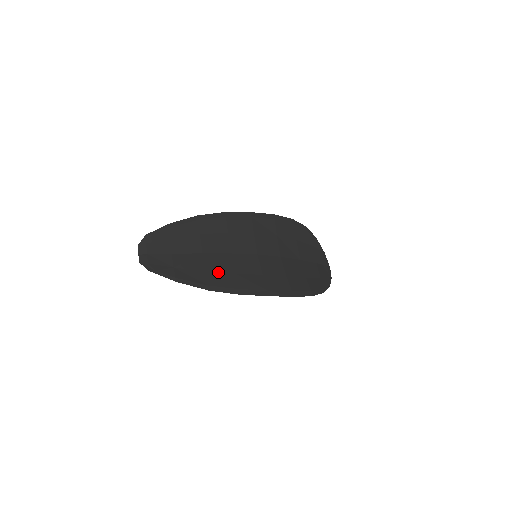
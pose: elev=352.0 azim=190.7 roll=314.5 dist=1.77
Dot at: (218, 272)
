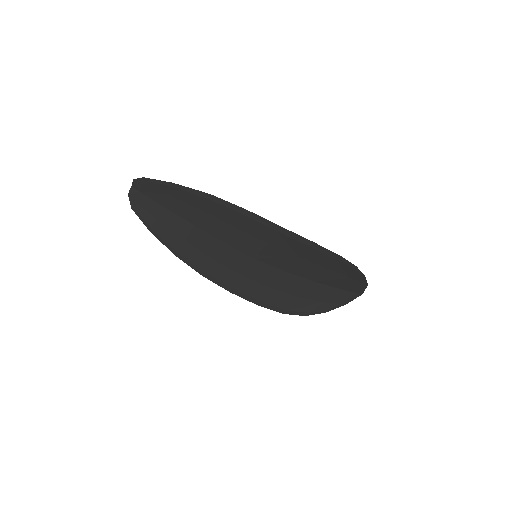
Dot at: (197, 248)
